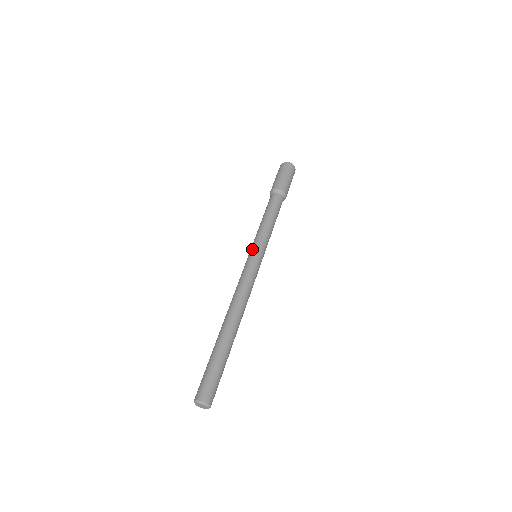
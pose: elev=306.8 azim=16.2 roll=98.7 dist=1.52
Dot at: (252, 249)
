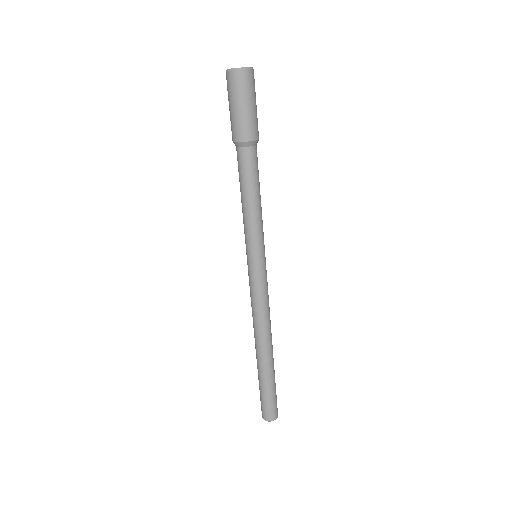
Dot at: (257, 256)
